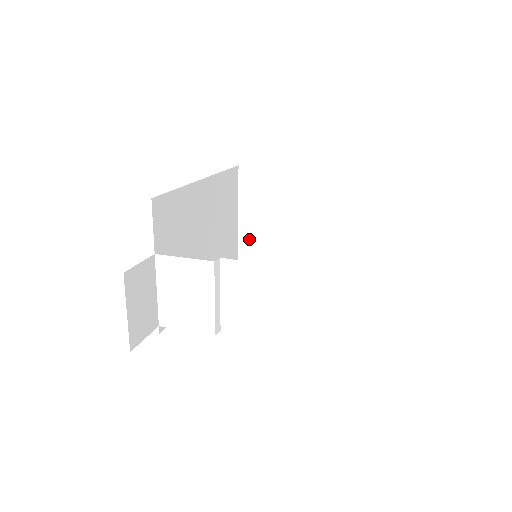
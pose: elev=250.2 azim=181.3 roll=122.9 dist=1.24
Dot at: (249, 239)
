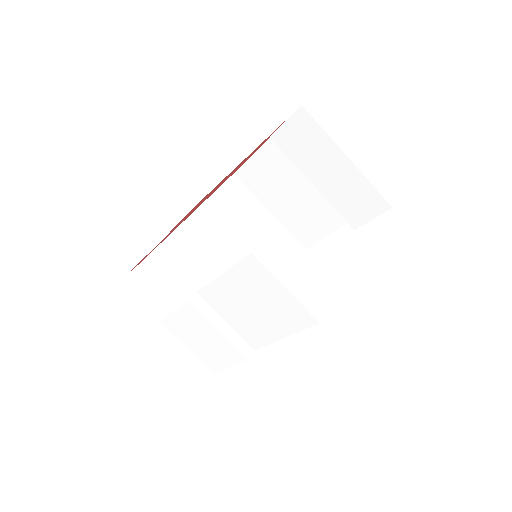
Dot at: (296, 225)
